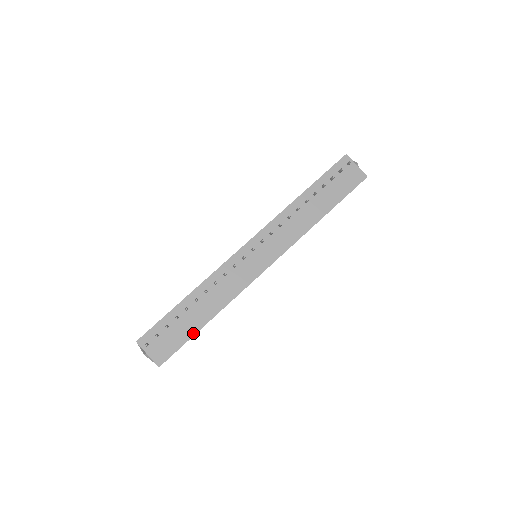
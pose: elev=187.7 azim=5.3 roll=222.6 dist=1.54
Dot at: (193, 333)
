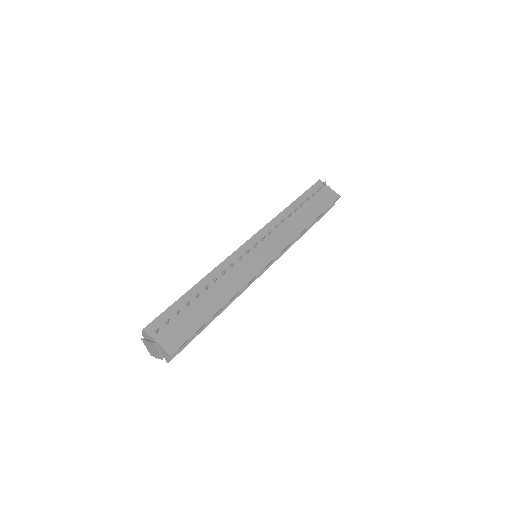
Dot at: (205, 320)
